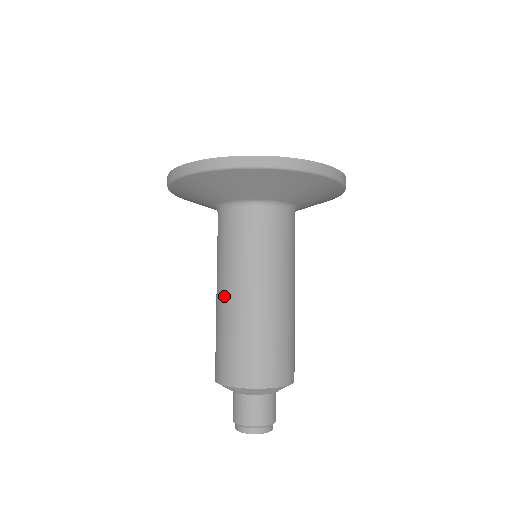
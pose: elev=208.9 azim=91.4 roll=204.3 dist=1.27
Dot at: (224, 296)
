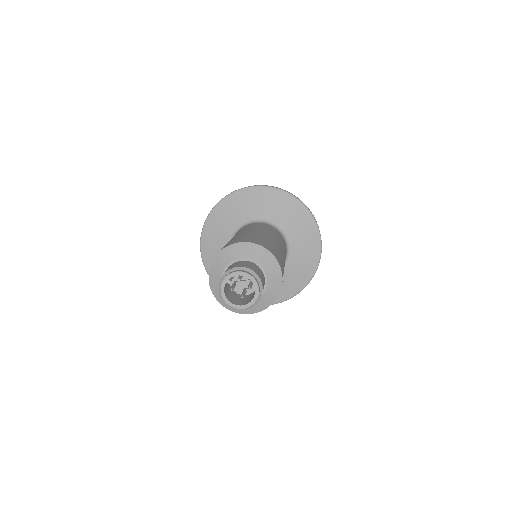
Dot at: occluded
